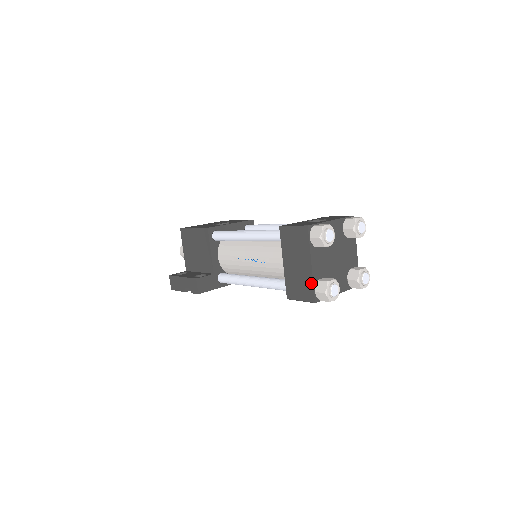
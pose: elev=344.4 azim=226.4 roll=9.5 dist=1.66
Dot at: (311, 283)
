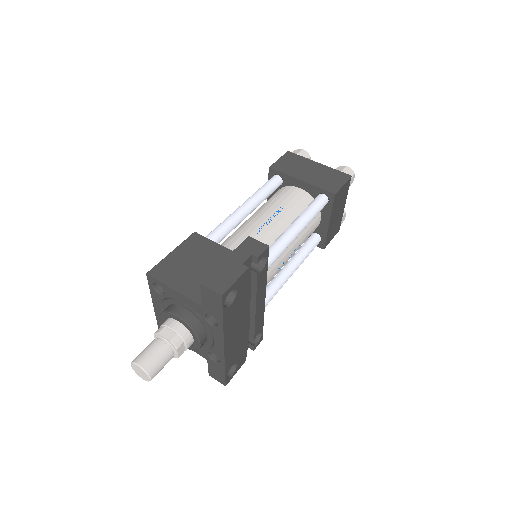
Dot at: (333, 170)
